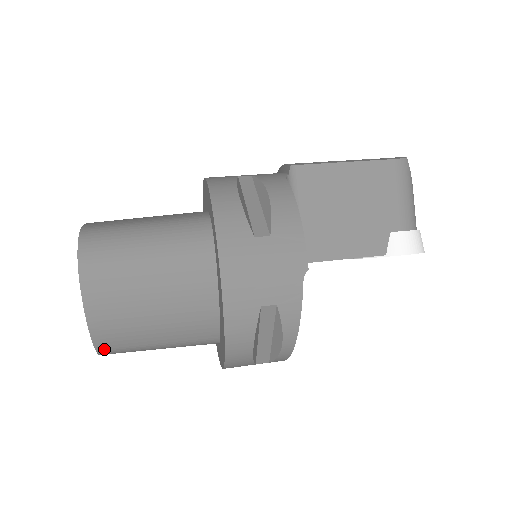
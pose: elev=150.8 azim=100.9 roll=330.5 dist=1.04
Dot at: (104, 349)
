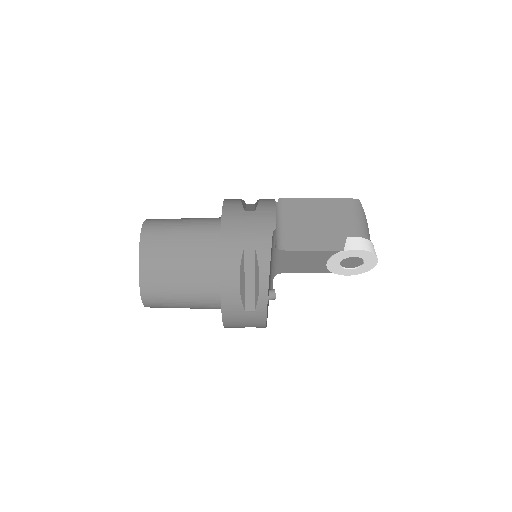
Dot at: (145, 290)
